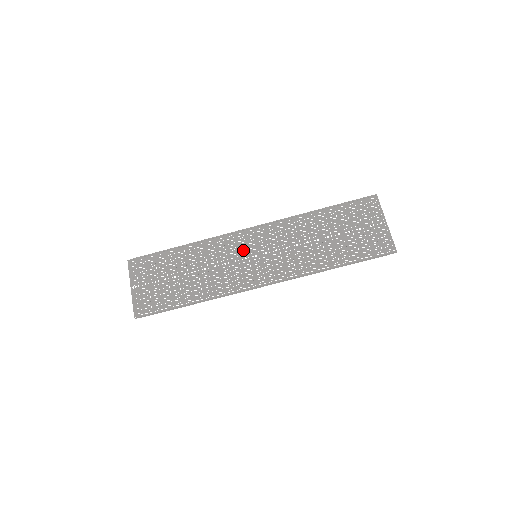
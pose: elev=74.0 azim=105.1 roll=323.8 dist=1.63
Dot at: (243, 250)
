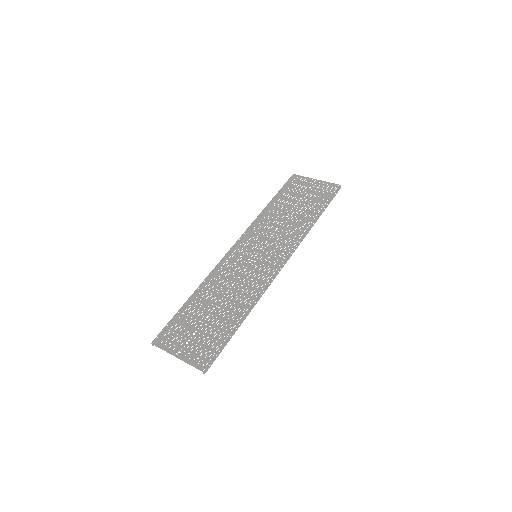
Dot at: (242, 260)
